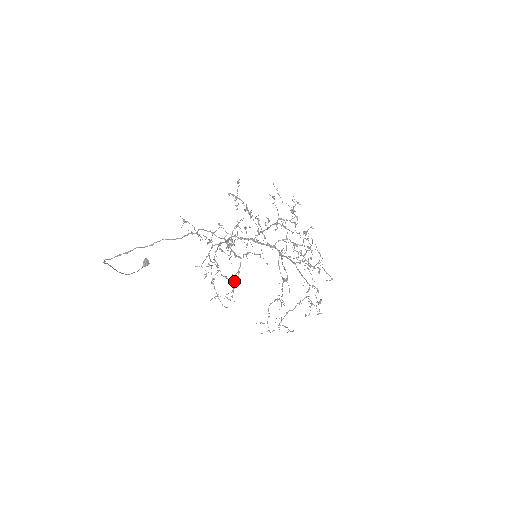
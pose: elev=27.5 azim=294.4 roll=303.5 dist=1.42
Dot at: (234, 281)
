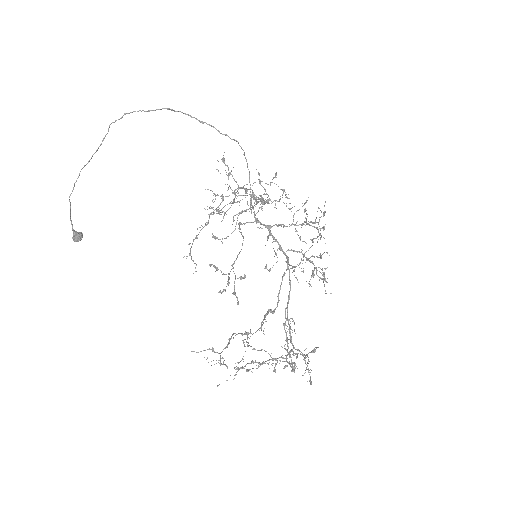
Dot at: occluded
